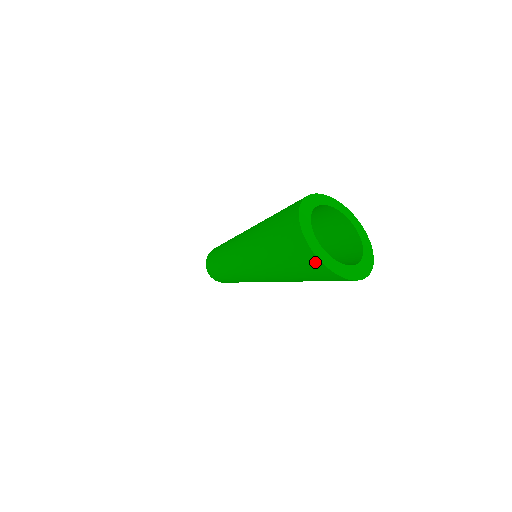
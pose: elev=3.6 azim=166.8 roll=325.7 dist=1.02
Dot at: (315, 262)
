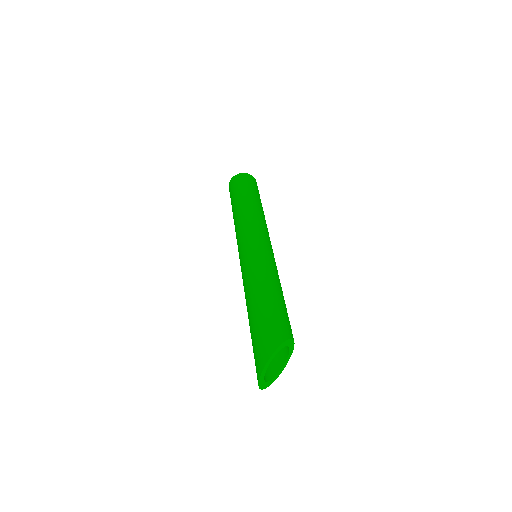
Dot at: (258, 377)
